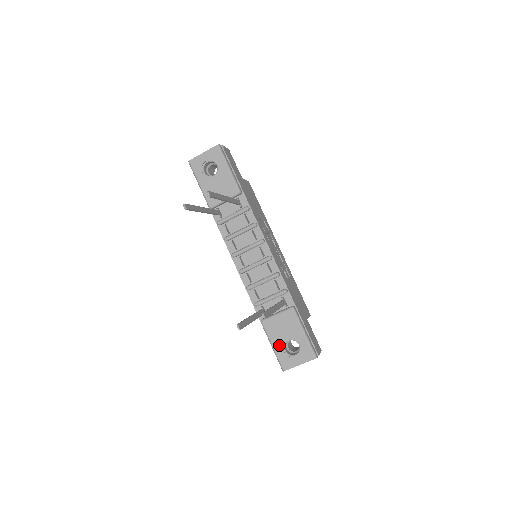
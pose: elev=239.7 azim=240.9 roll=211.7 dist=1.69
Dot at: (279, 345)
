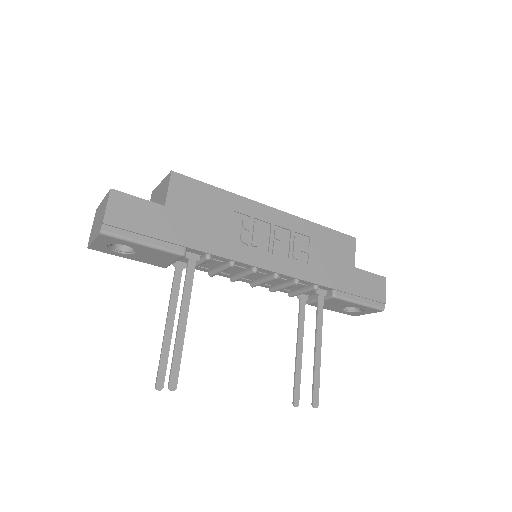
Dot at: (337, 310)
